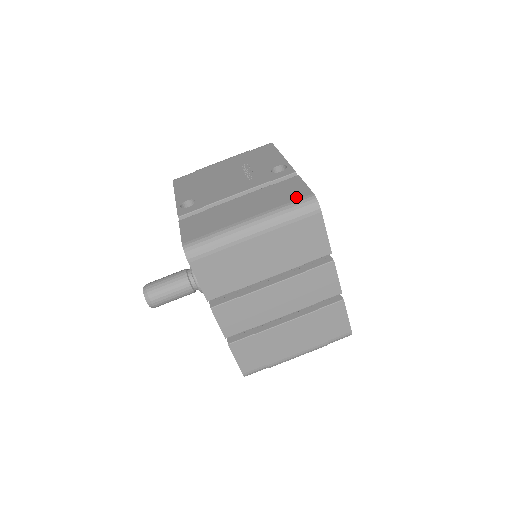
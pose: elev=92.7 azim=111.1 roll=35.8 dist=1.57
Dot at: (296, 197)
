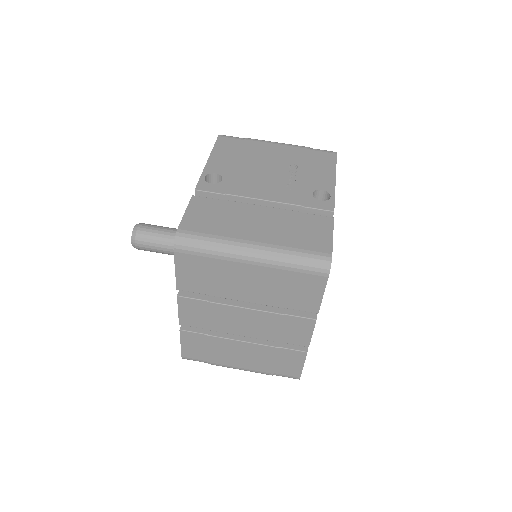
Dot at: (313, 247)
